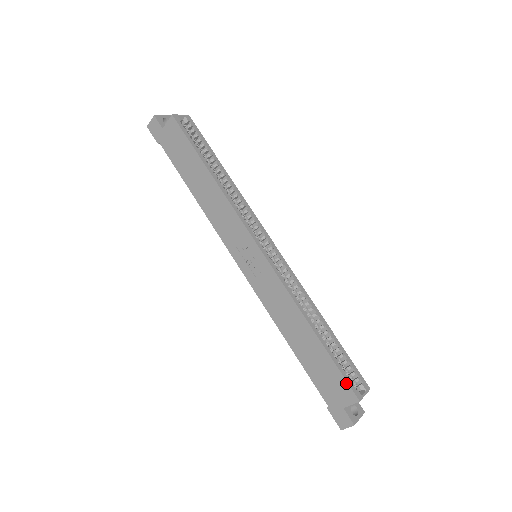
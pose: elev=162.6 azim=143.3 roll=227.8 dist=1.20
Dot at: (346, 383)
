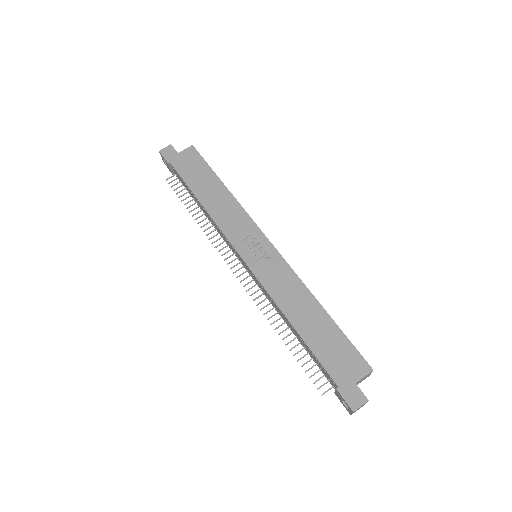
Dot at: (358, 353)
